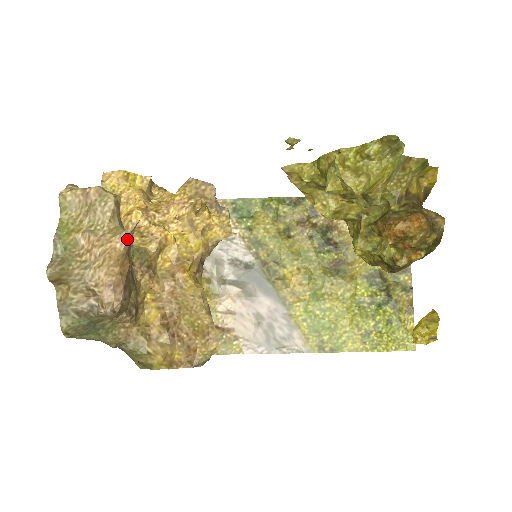
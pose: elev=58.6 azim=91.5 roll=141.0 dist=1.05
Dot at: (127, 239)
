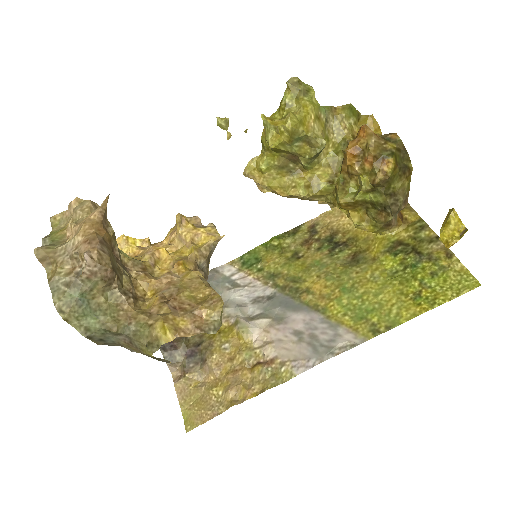
Dot at: (99, 211)
